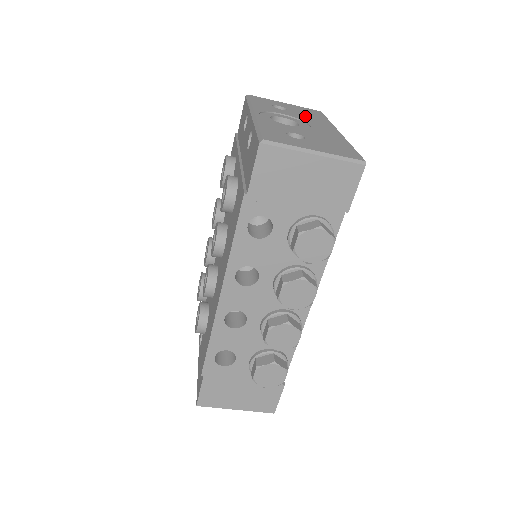
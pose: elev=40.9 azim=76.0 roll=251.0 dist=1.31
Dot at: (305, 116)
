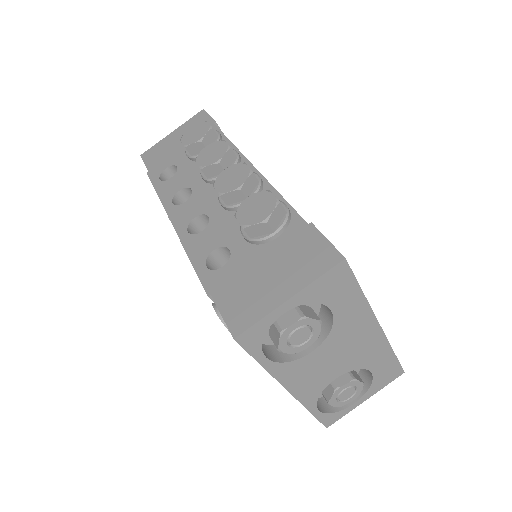
Dot at: occluded
